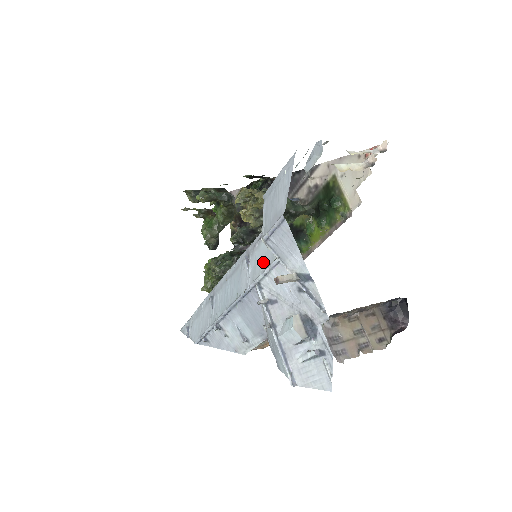
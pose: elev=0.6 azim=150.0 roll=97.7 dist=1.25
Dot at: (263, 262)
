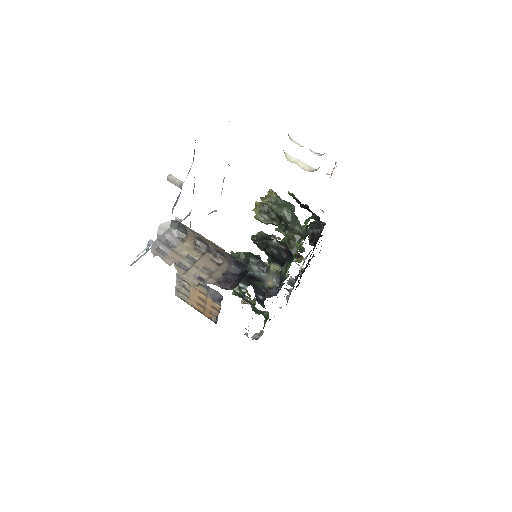
Dot at: occluded
